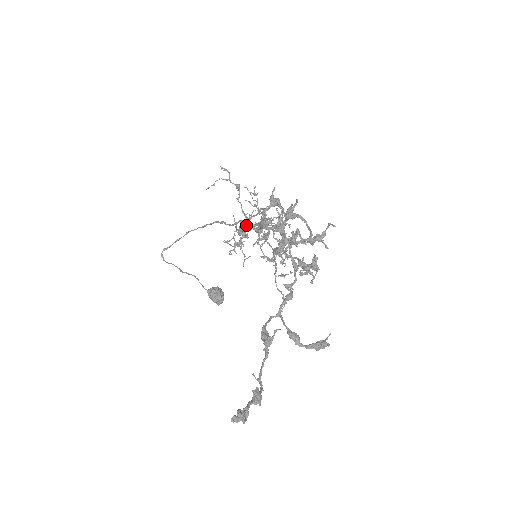
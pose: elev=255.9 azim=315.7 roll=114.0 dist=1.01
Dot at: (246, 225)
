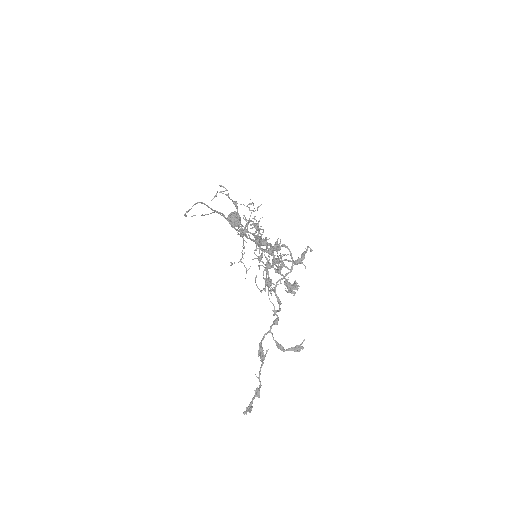
Dot at: occluded
